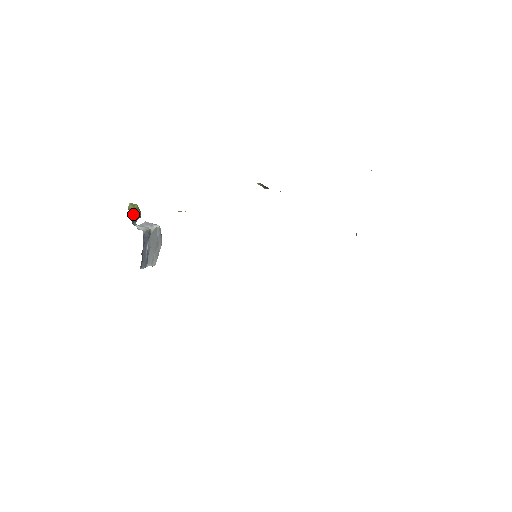
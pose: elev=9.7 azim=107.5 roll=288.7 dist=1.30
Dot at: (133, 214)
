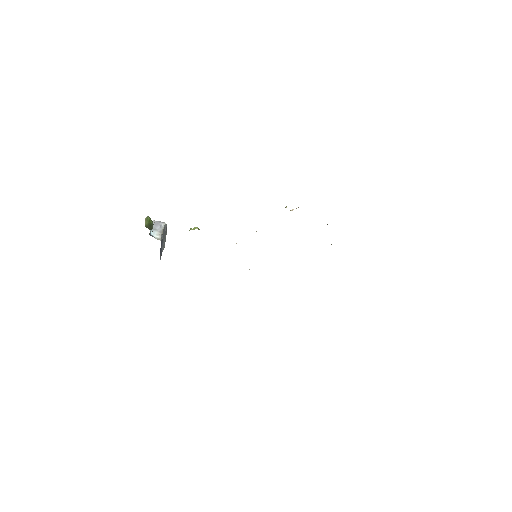
Dot at: (149, 228)
